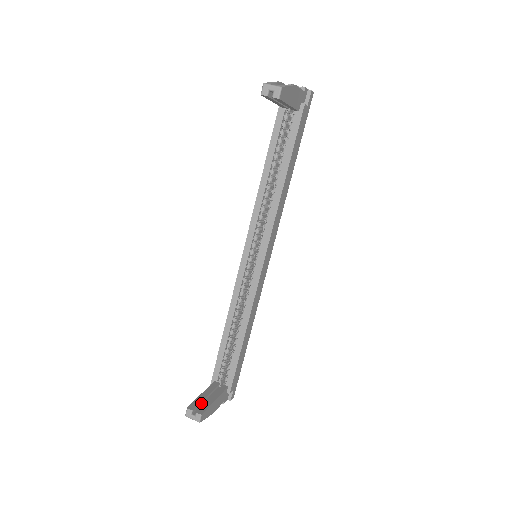
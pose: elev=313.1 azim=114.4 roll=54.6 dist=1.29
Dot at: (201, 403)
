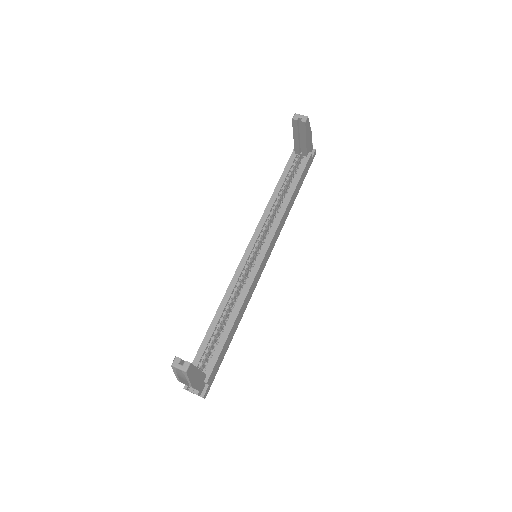
Dot at: occluded
